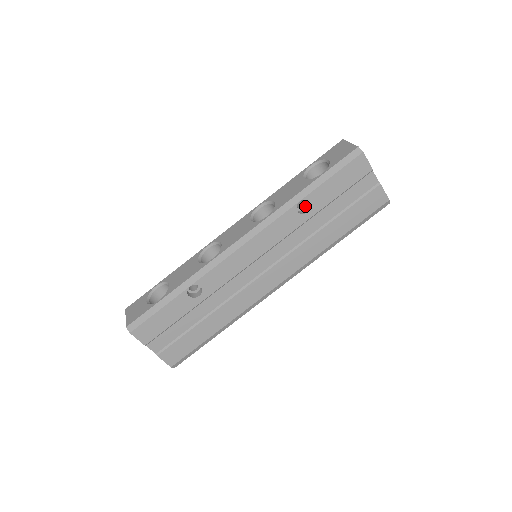
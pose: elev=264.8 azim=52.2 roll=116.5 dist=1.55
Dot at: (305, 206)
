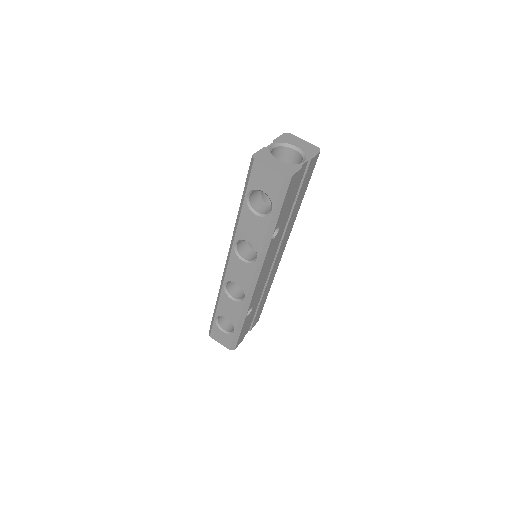
Dot at: occluded
